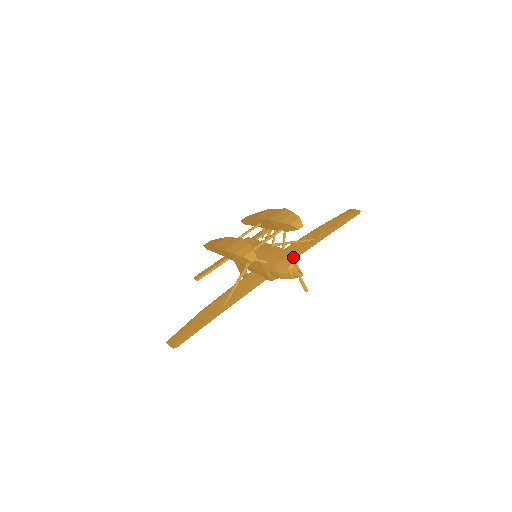
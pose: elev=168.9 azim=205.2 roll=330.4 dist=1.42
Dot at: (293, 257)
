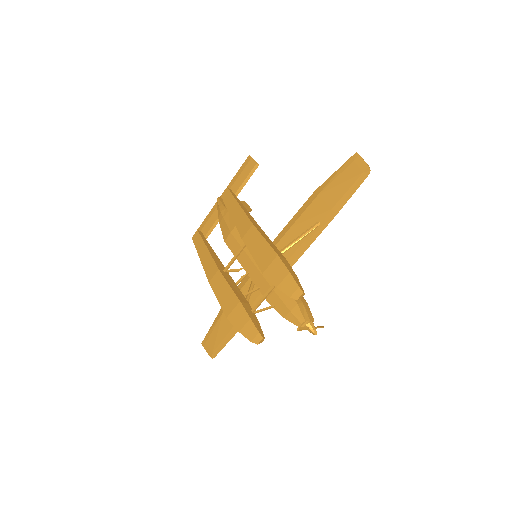
Dot at: (298, 256)
